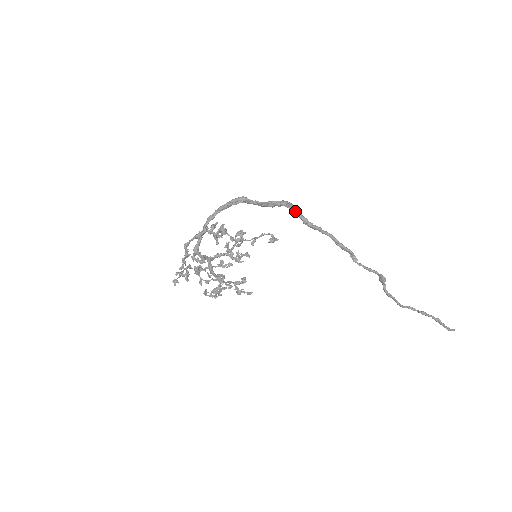
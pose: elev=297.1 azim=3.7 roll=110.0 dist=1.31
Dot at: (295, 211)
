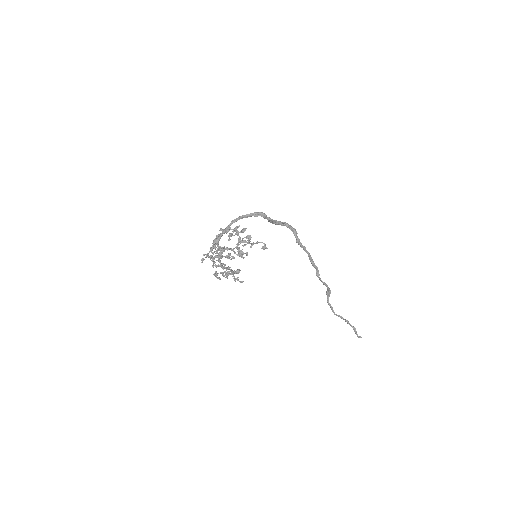
Dot at: (294, 232)
